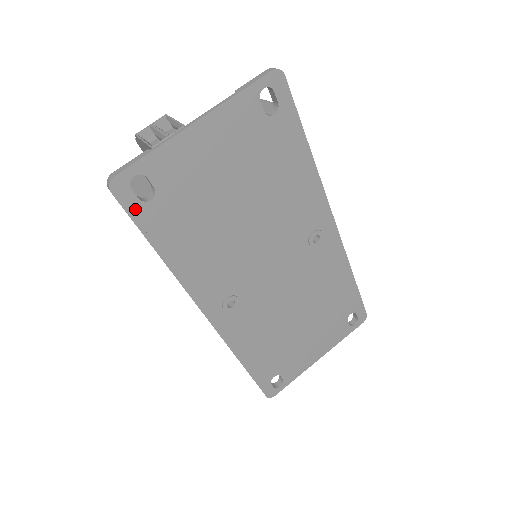
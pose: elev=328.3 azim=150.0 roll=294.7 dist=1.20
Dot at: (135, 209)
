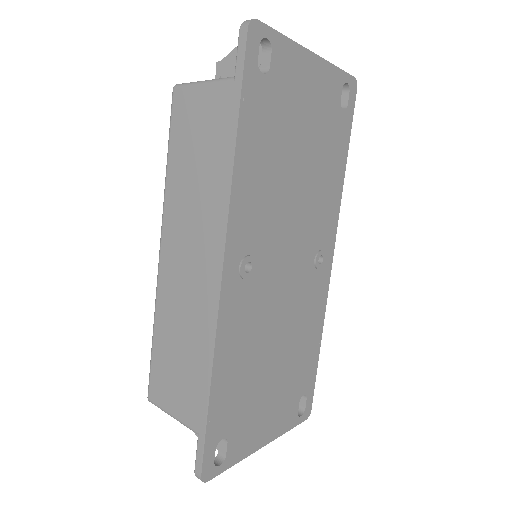
Dot at: (250, 66)
